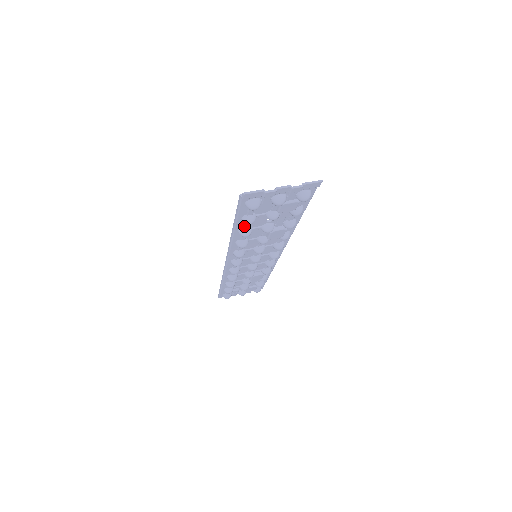
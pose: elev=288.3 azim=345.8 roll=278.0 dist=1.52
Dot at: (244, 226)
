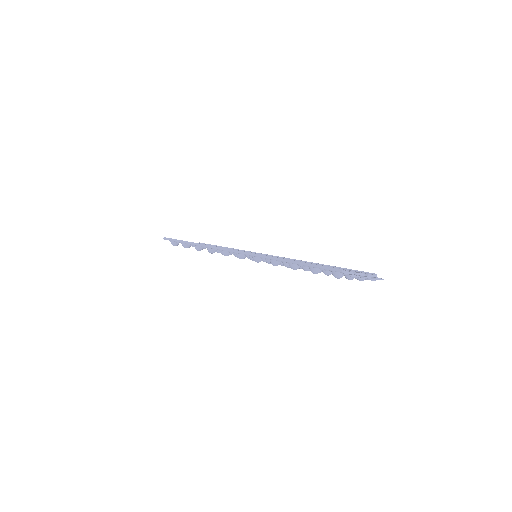
Dot at: occluded
